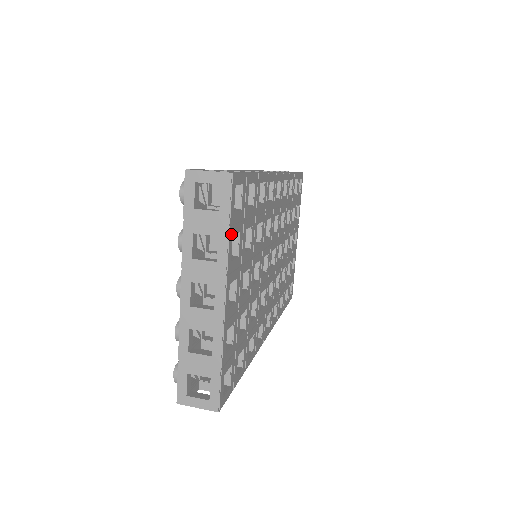
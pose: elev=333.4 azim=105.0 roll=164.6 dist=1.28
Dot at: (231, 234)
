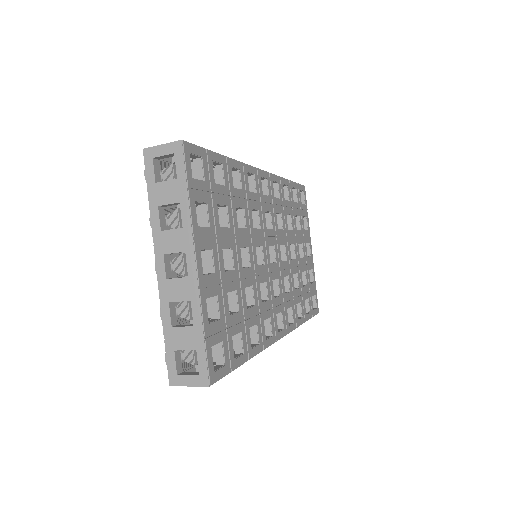
Dot at: (192, 199)
